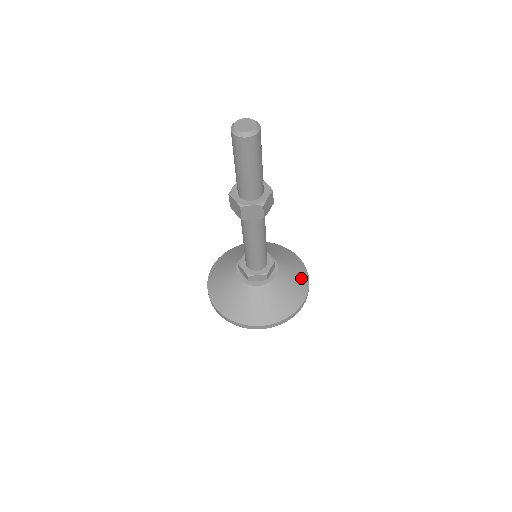
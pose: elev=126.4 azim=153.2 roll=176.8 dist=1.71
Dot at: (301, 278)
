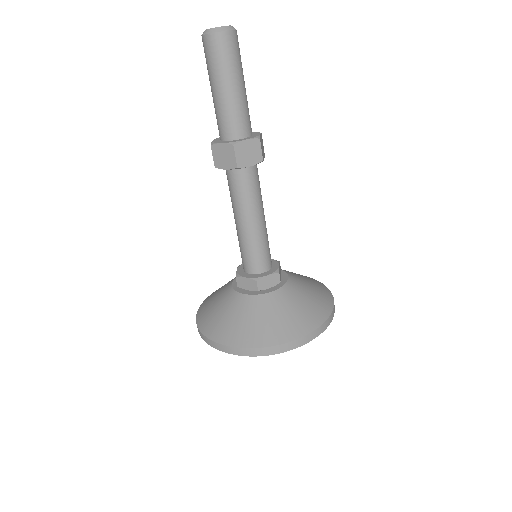
Dot at: (312, 313)
